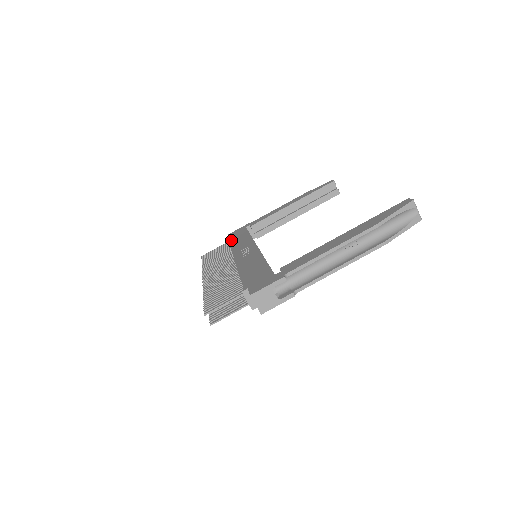
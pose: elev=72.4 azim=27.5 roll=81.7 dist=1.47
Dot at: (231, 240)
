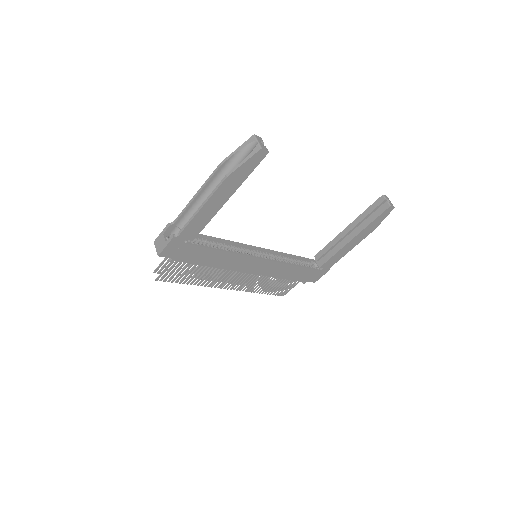
Dot at: occluded
